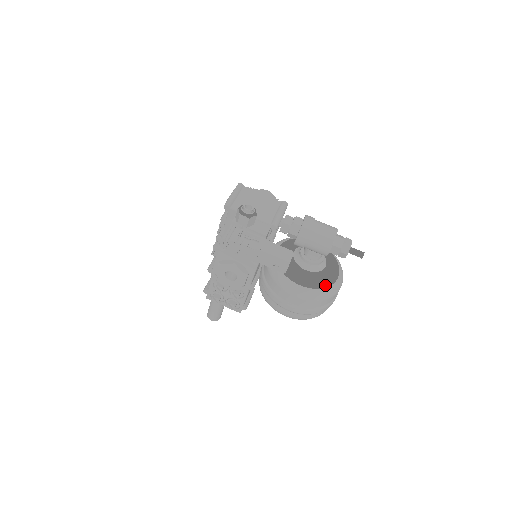
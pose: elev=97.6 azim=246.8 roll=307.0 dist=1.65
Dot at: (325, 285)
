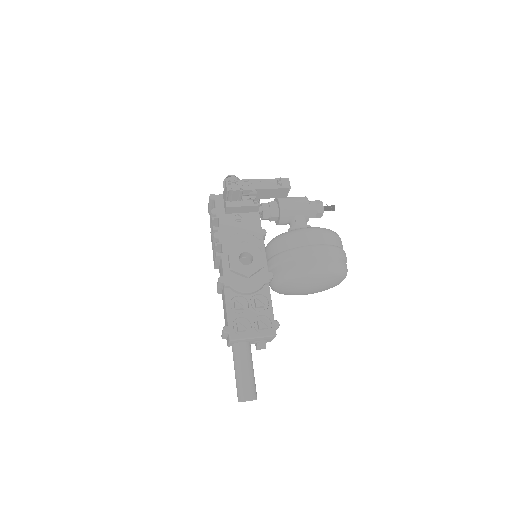
Dot at: occluded
